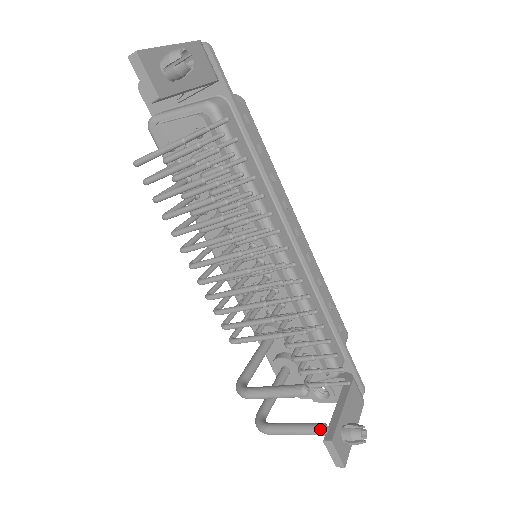
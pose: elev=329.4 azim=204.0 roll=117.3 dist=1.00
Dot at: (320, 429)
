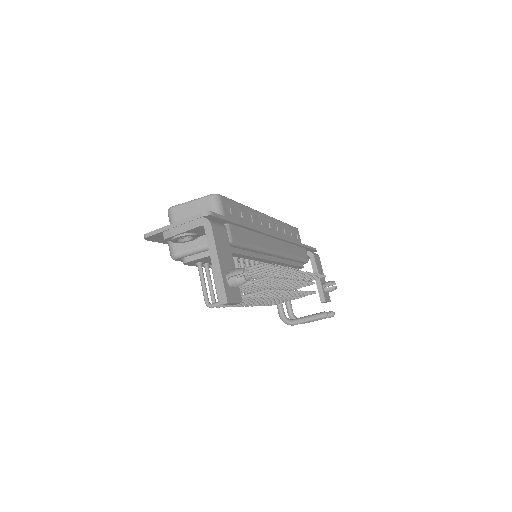
Dot at: (332, 316)
